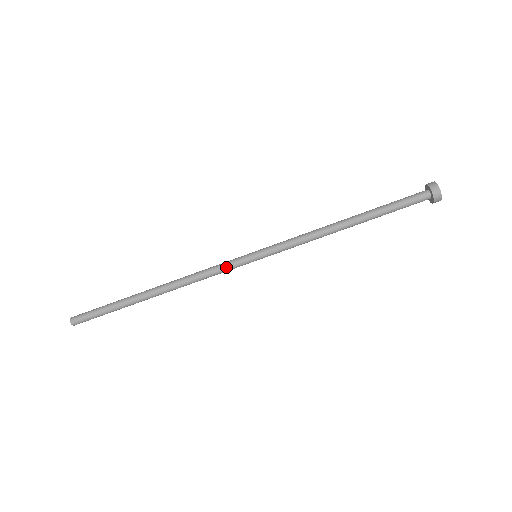
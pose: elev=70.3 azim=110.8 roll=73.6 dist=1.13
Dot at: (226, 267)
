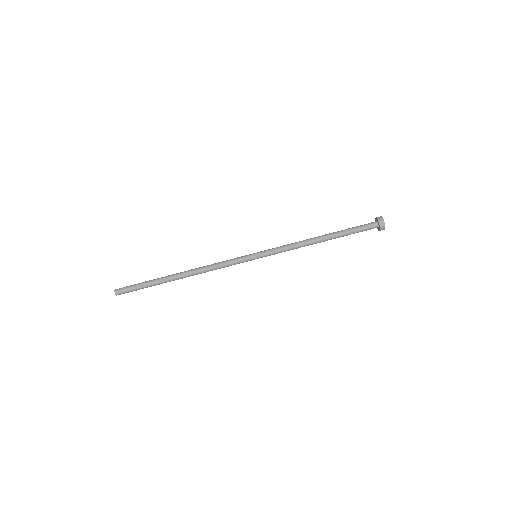
Dot at: (235, 264)
